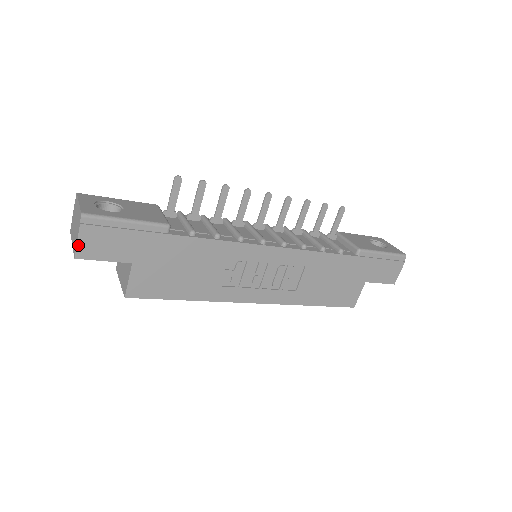
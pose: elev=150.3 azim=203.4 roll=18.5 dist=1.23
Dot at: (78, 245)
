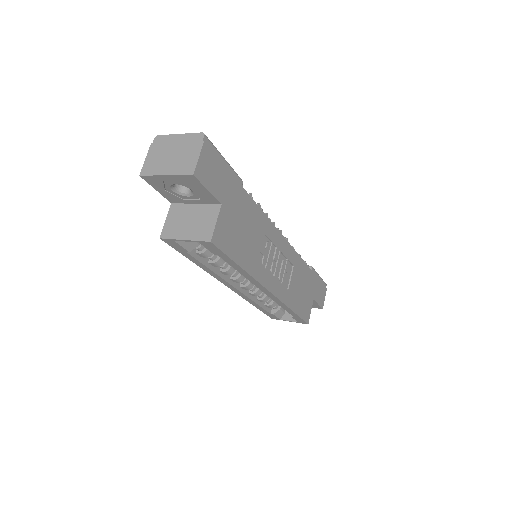
Dot at: (198, 162)
